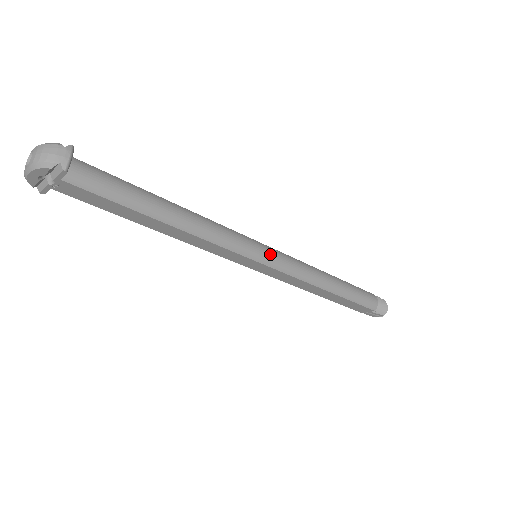
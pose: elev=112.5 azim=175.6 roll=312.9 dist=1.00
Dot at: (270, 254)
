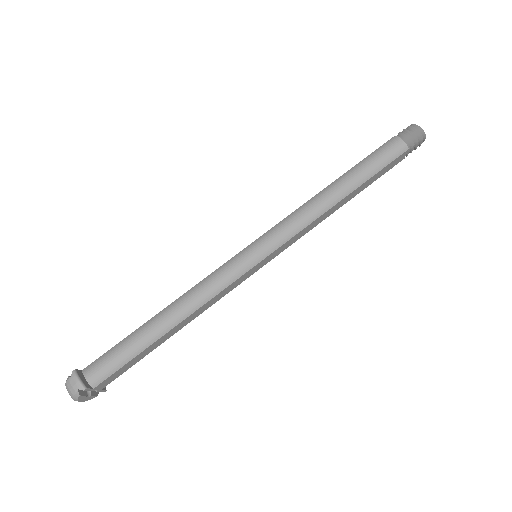
Dot at: (259, 247)
